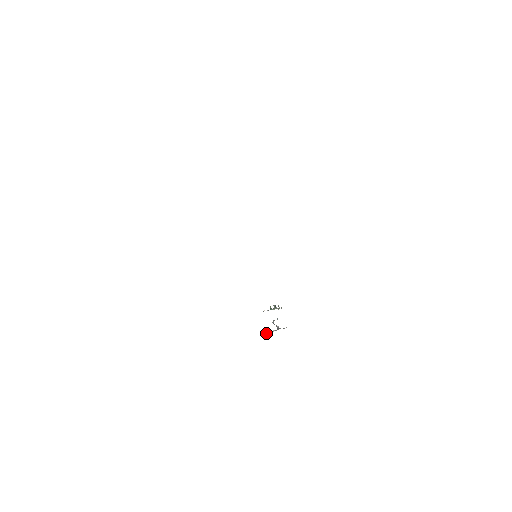
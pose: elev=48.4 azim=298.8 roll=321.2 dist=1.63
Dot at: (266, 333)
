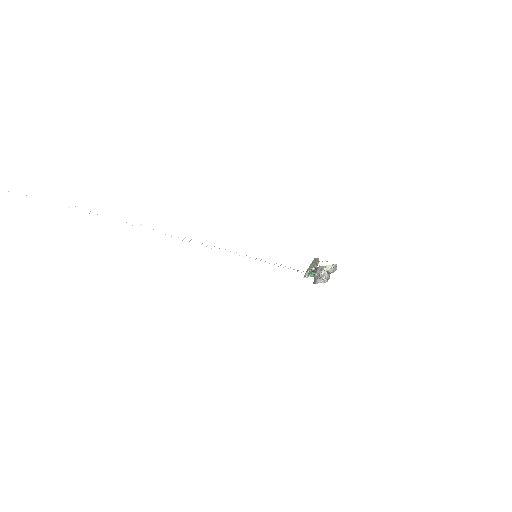
Dot at: (319, 280)
